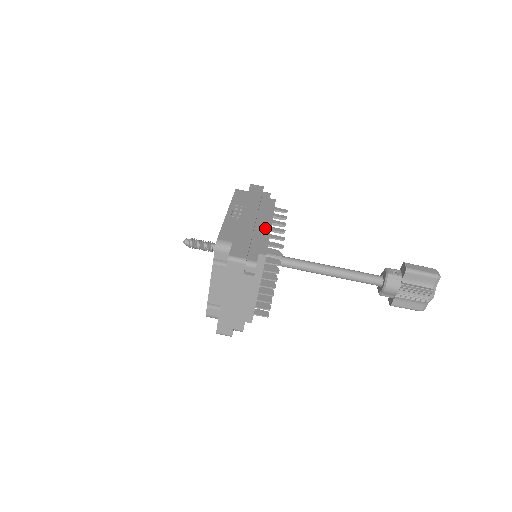
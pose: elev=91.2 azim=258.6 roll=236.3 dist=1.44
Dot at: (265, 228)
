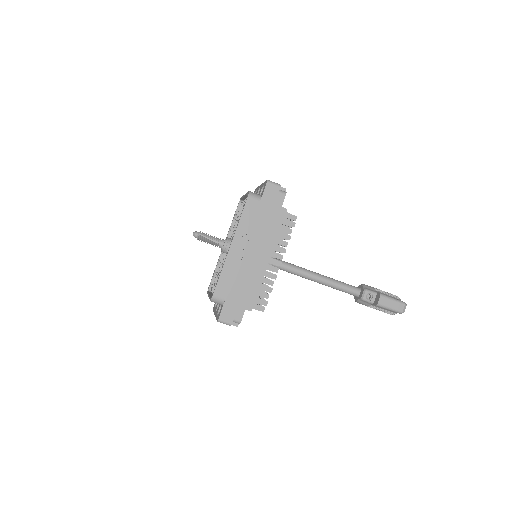
Dot at: (261, 268)
